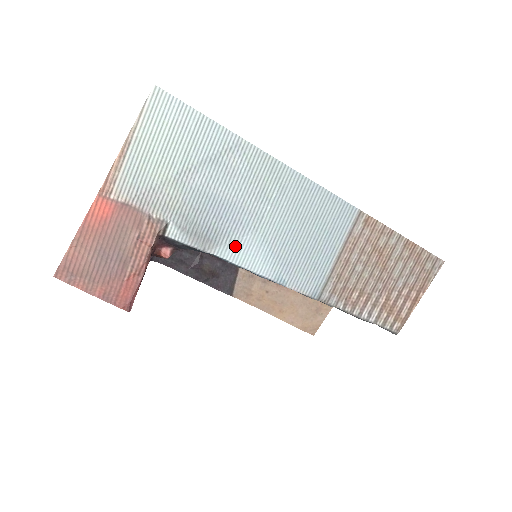
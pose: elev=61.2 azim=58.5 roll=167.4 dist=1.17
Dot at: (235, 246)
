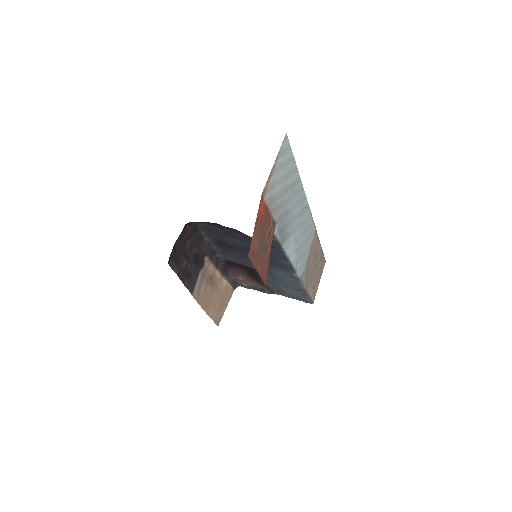
Dot at: (289, 244)
